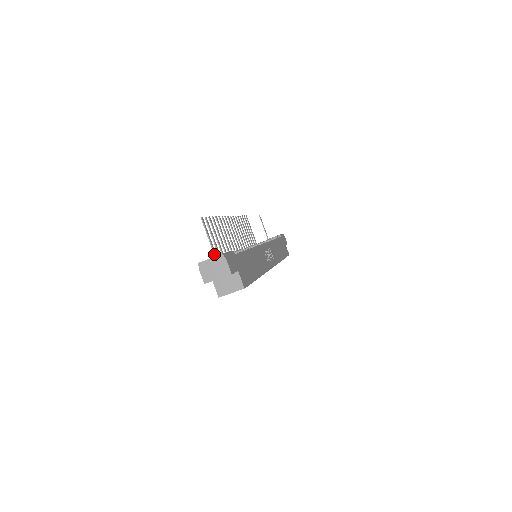
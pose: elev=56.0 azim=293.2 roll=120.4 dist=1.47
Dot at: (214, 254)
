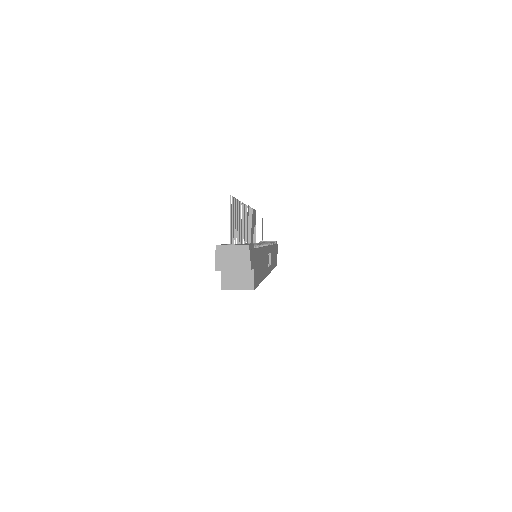
Dot at: (230, 240)
